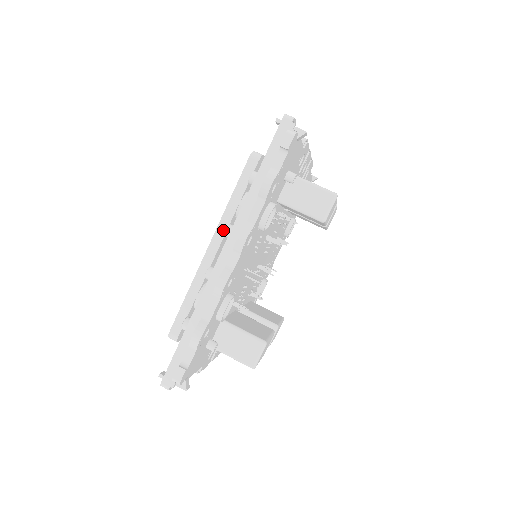
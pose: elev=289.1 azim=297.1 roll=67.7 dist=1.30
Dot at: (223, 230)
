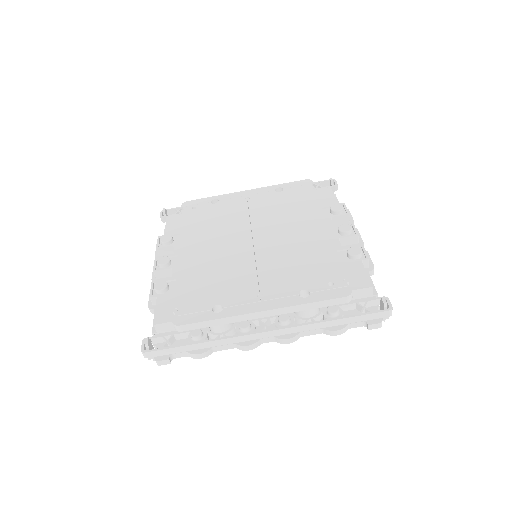
Dot at: (281, 312)
